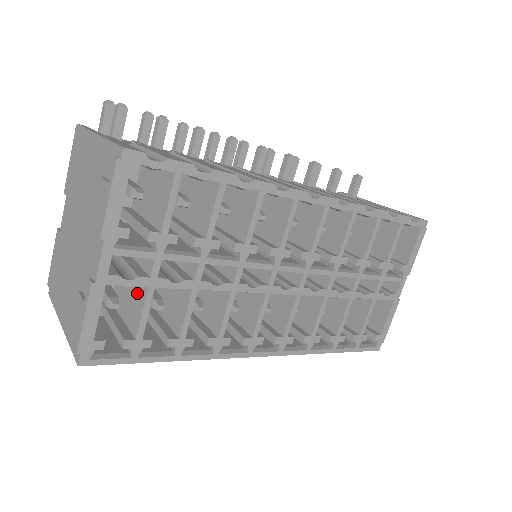
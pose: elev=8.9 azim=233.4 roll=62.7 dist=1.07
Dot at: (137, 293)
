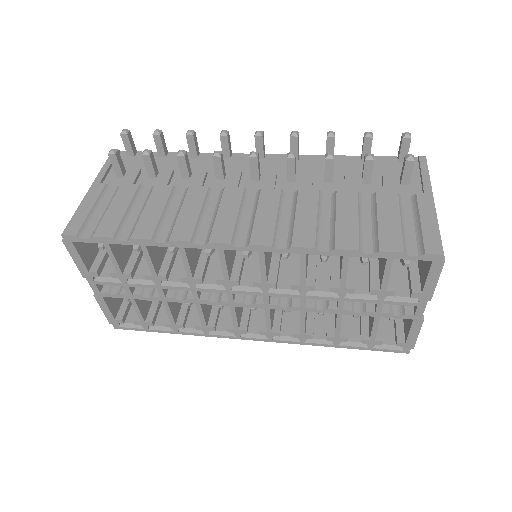
Dot at: occluded
